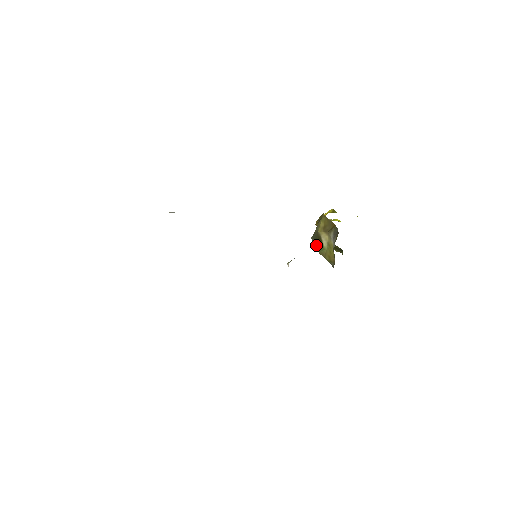
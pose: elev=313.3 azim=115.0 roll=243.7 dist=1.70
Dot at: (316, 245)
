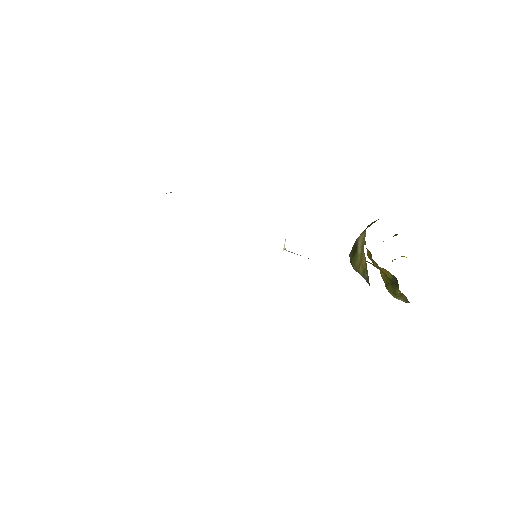
Dot at: (351, 258)
